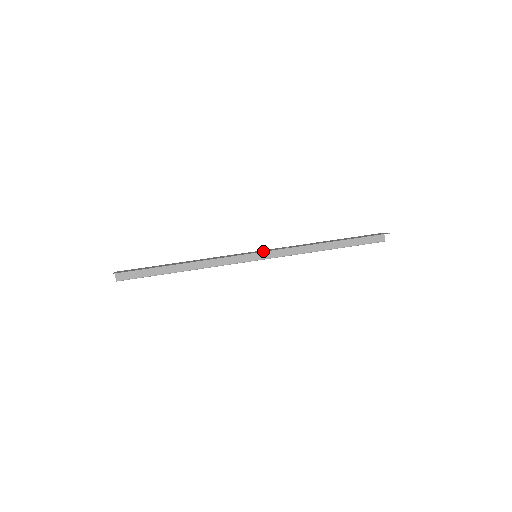
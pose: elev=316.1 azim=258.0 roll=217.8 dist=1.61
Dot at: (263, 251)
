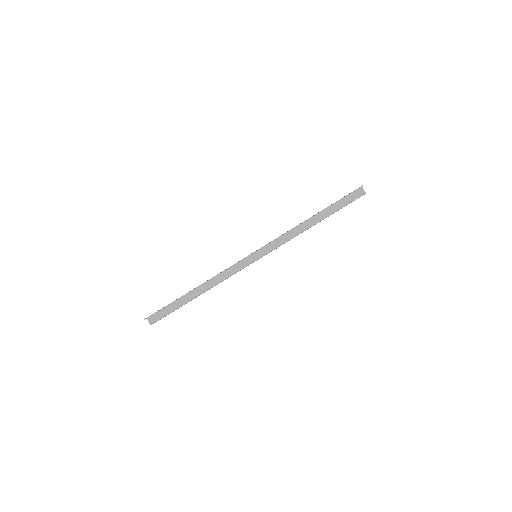
Dot at: (258, 249)
